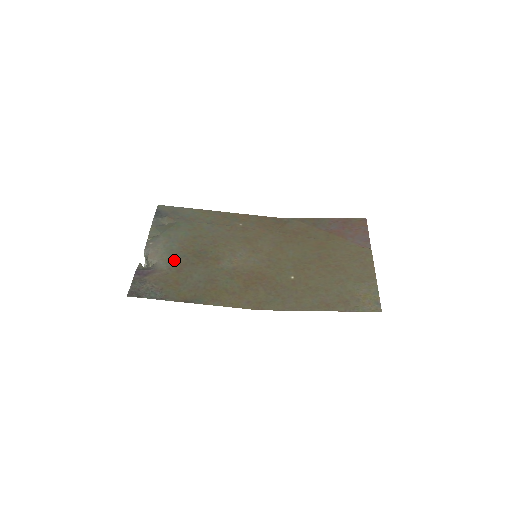
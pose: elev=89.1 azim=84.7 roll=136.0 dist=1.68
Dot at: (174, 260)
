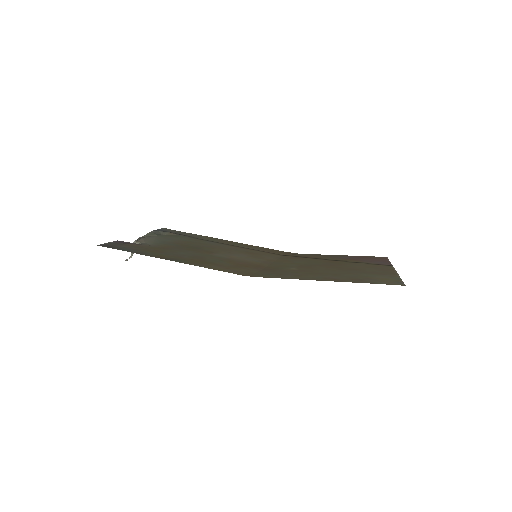
Dot at: (163, 244)
